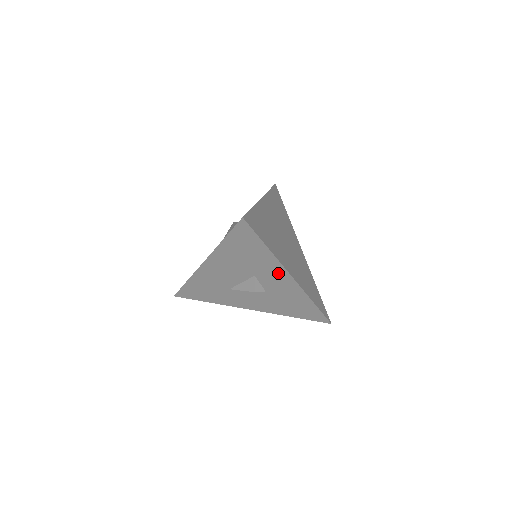
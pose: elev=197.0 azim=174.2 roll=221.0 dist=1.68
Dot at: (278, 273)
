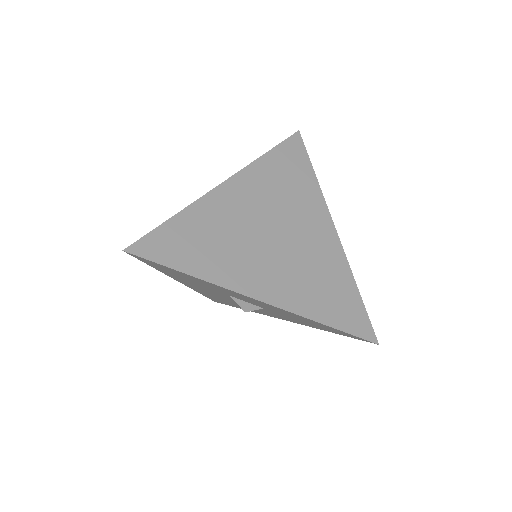
Dot at: (241, 296)
